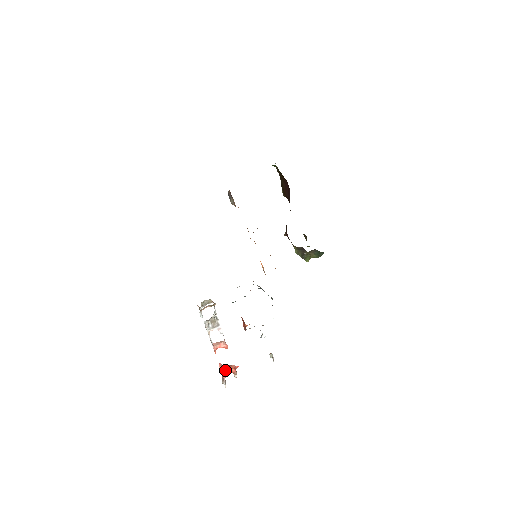
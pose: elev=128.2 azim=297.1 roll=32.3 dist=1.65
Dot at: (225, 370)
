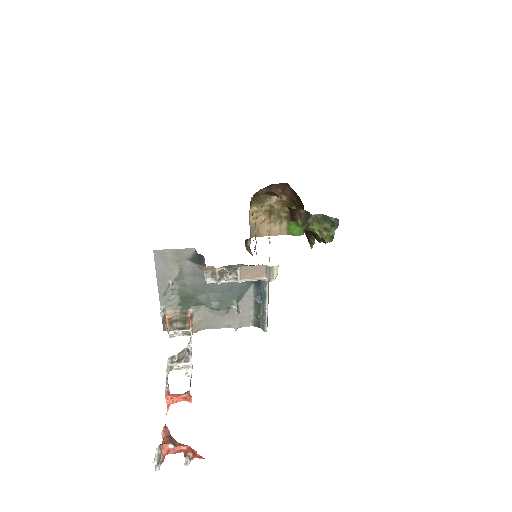
Dot at: (171, 439)
